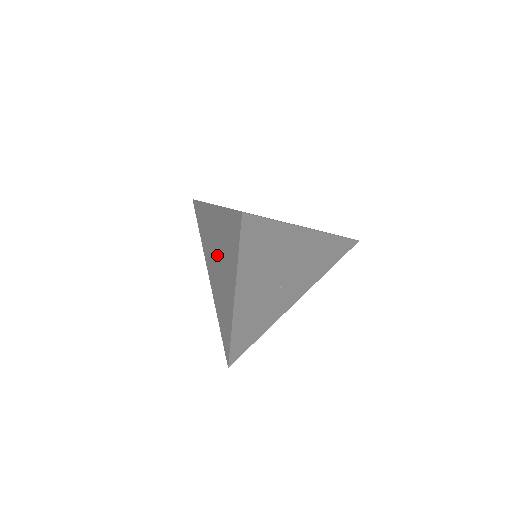
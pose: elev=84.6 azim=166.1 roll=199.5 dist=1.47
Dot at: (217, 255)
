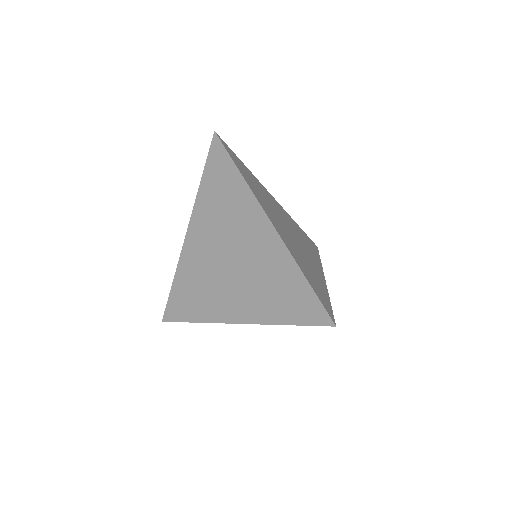
Dot at: (234, 257)
